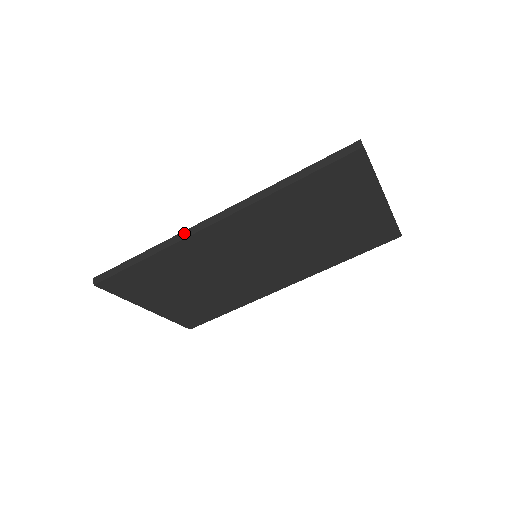
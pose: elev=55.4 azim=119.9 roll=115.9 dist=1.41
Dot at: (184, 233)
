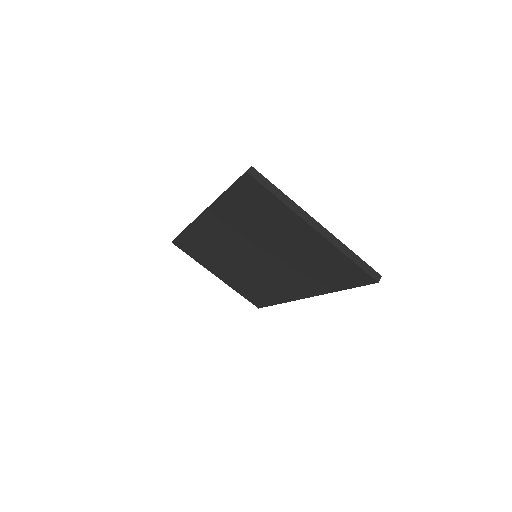
Dot at: (195, 219)
